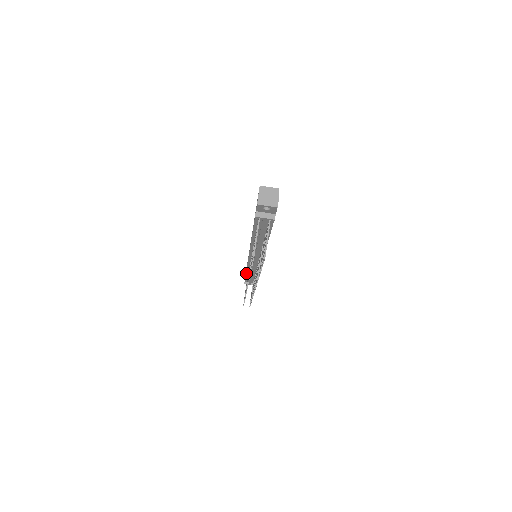
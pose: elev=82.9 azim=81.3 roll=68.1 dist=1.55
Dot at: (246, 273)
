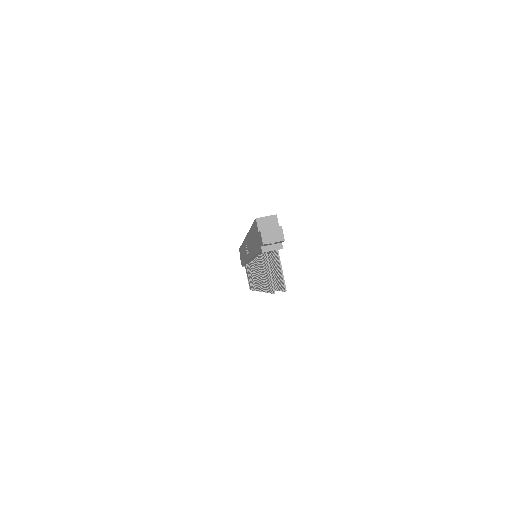
Dot at: occluded
